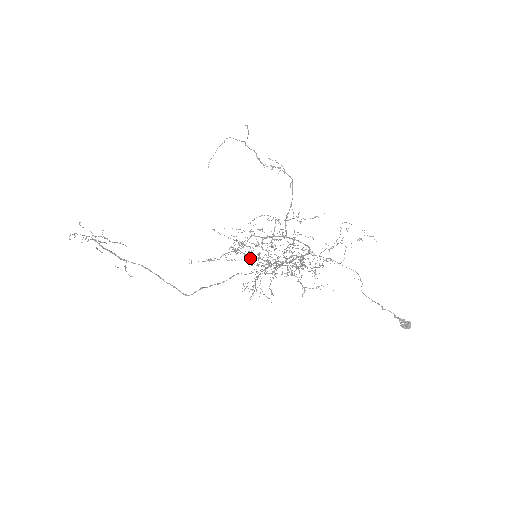
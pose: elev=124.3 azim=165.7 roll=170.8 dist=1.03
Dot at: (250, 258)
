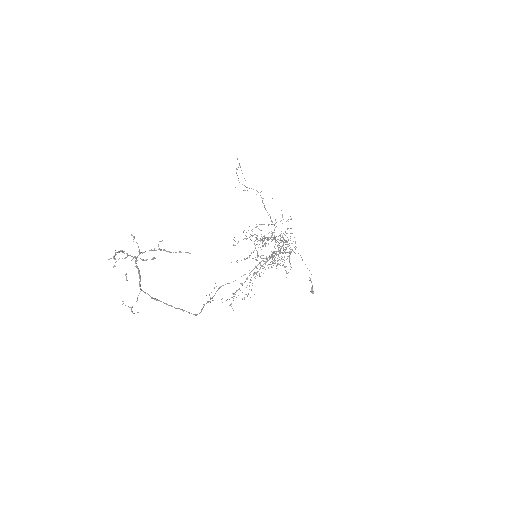
Dot at: (278, 247)
